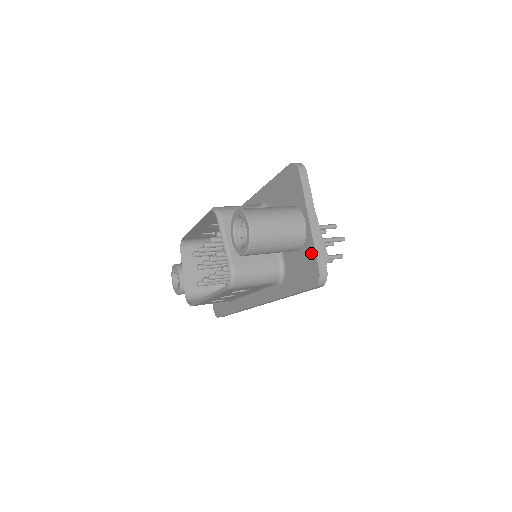
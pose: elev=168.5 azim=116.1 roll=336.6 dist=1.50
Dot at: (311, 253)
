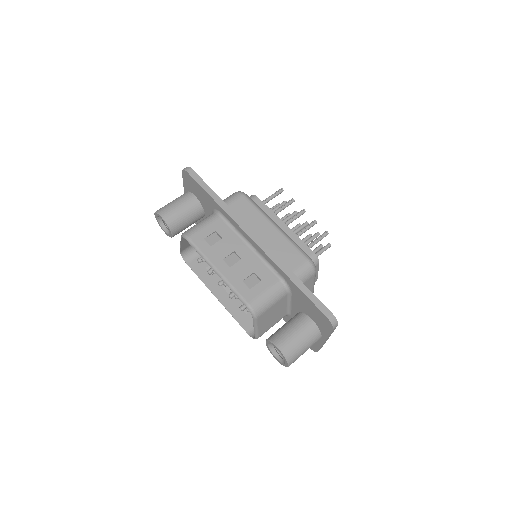
Dot at: (316, 344)
